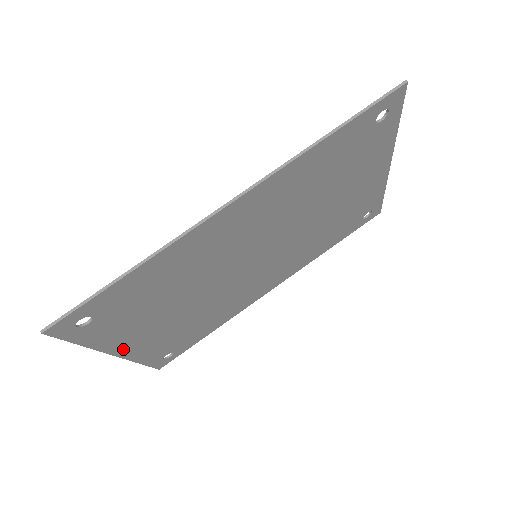
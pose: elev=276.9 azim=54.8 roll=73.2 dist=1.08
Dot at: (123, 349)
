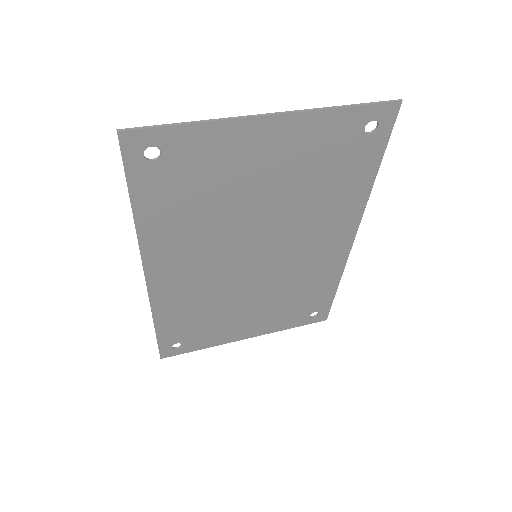
Dot at: (247, 334)
